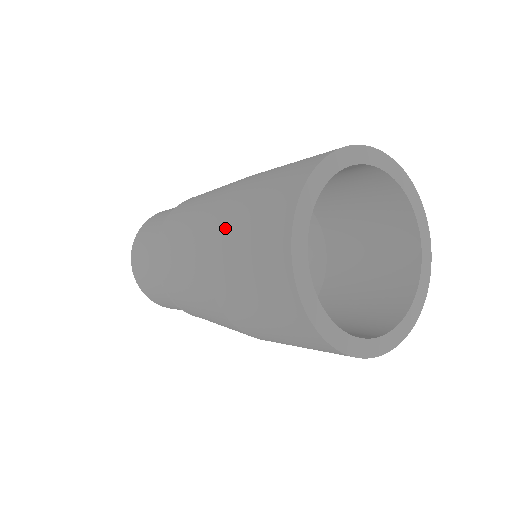
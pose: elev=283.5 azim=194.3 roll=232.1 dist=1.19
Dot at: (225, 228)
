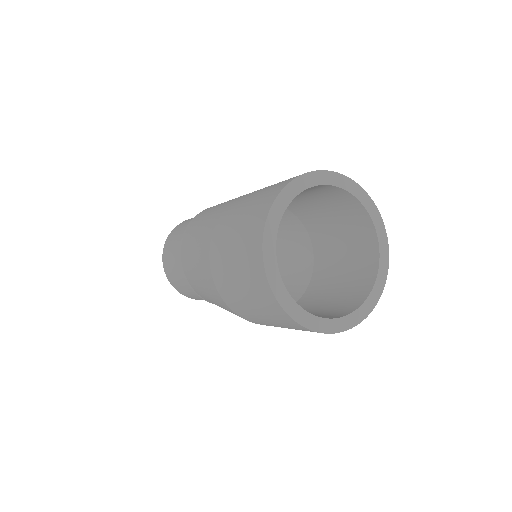
Dot at: (251, 193)
